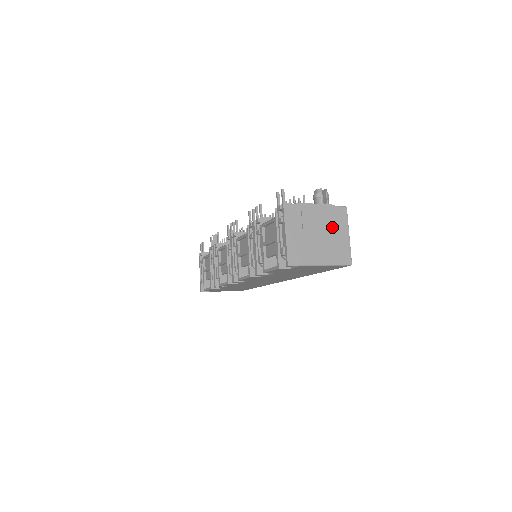
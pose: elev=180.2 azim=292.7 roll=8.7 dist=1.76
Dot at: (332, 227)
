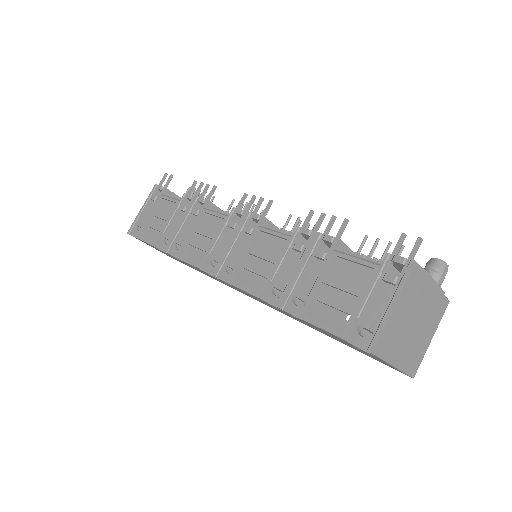
Dot at: (428, 320)
